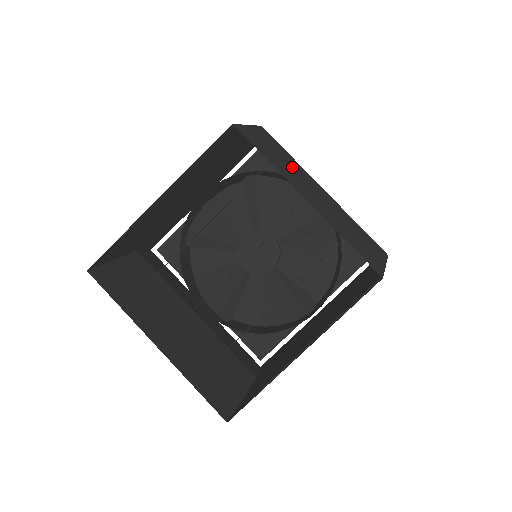
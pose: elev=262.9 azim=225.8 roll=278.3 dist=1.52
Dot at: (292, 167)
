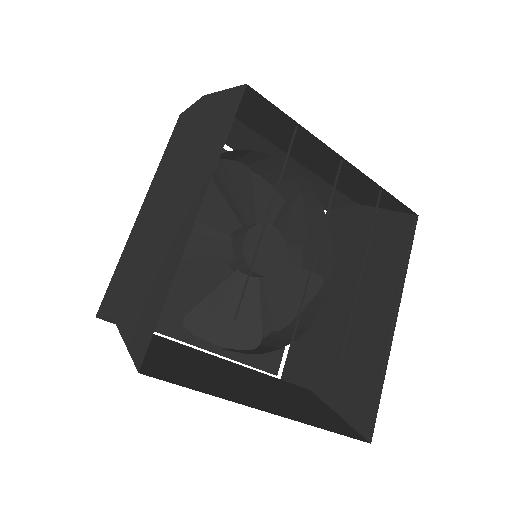
Dot at: (277, 134)
